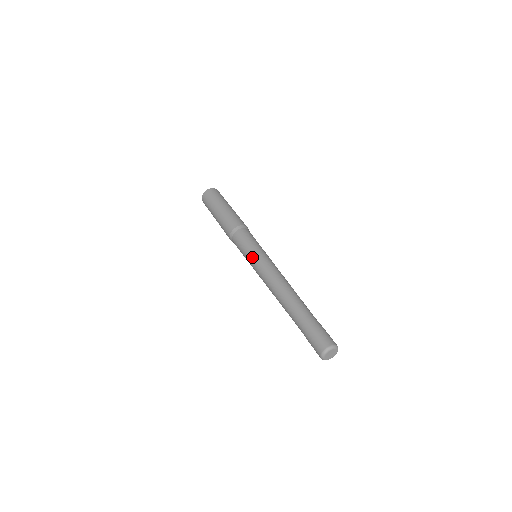
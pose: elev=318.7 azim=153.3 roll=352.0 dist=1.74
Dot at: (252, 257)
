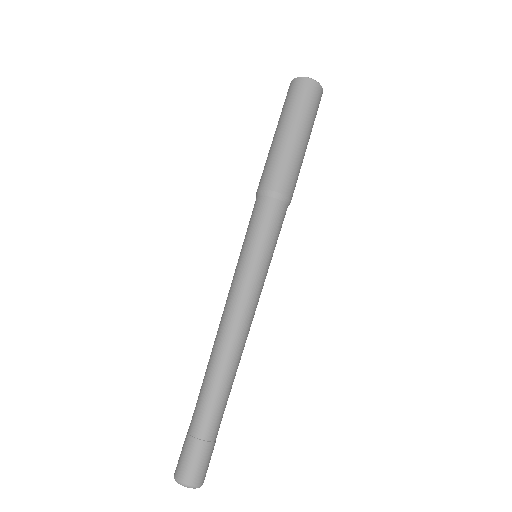
Dot at: occluded
